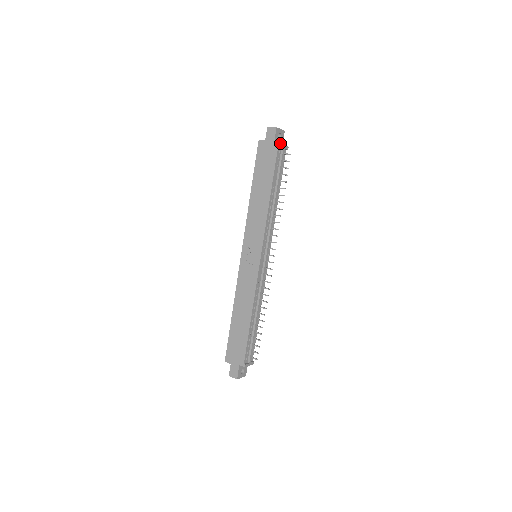
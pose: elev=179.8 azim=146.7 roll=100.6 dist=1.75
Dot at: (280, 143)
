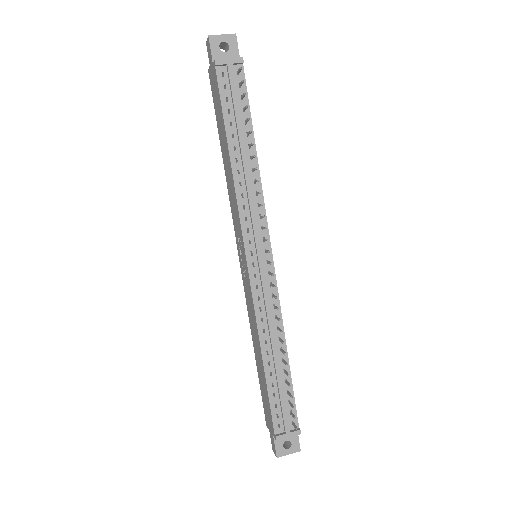
Dot at: occluded
